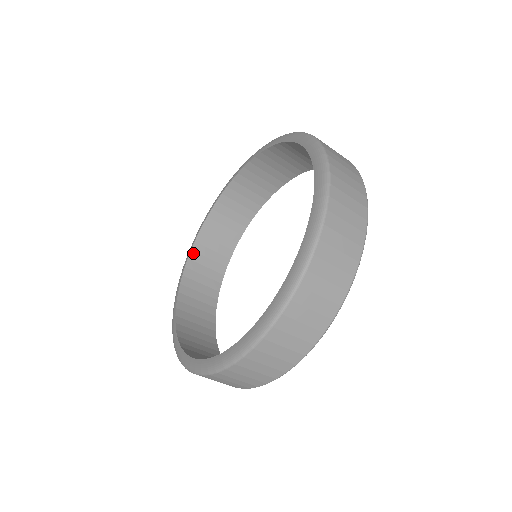
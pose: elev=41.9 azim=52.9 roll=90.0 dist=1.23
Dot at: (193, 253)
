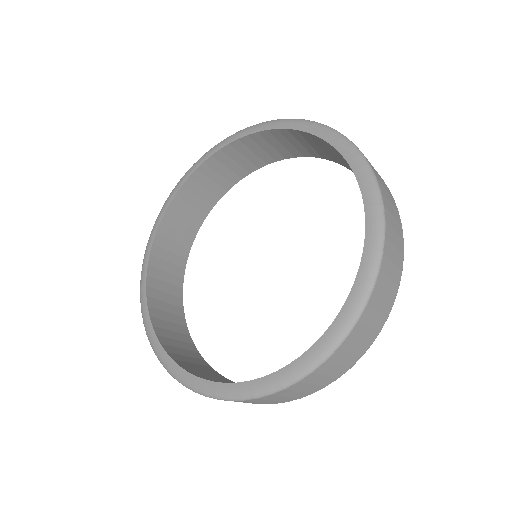
Dot at: (177, 198)
